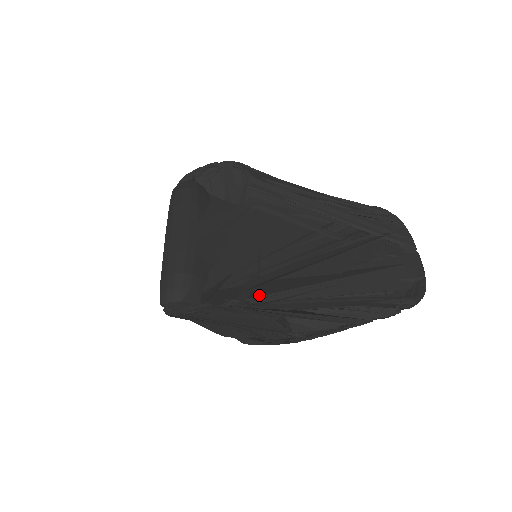
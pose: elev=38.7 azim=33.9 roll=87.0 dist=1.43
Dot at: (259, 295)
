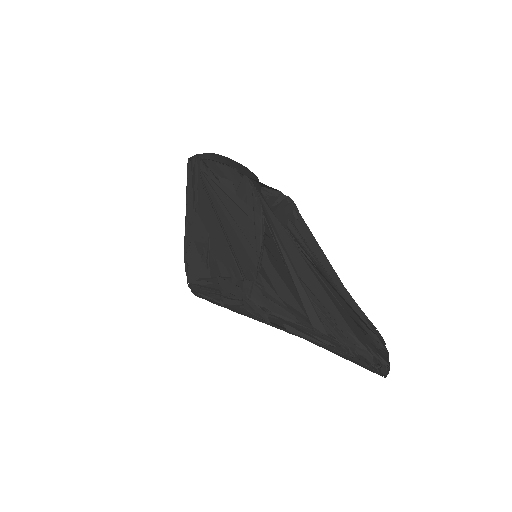
Dot at: occluded
